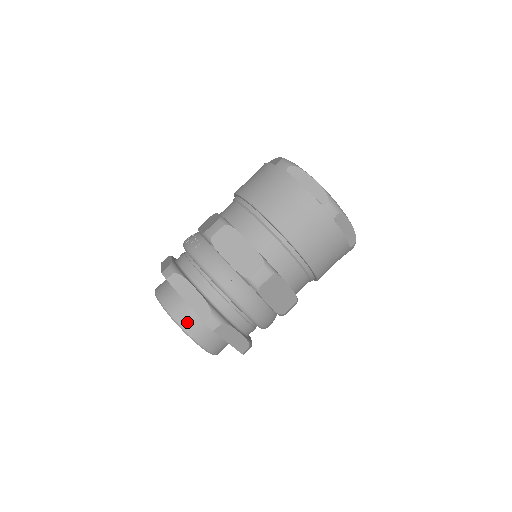
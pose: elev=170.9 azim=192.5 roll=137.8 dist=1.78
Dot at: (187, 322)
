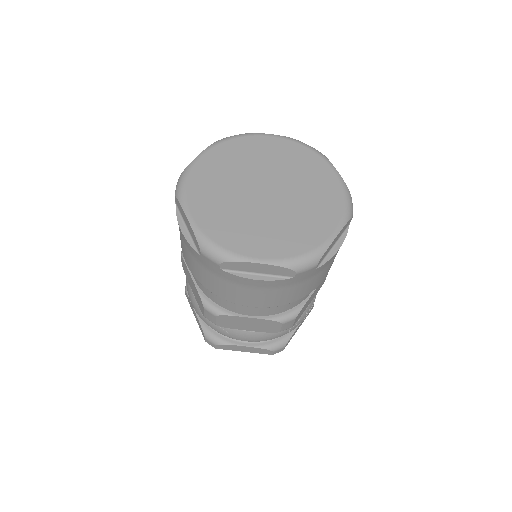
Dot at: occluded
